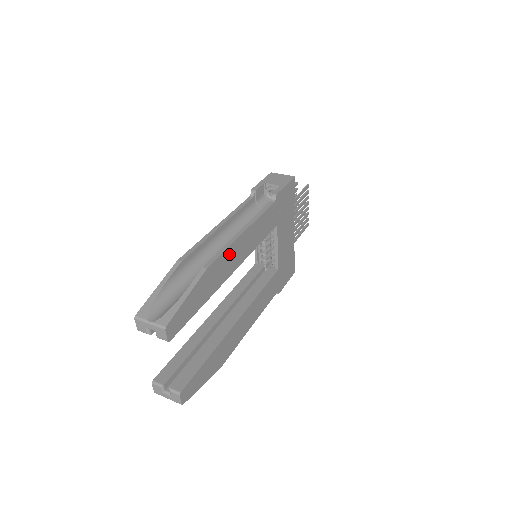
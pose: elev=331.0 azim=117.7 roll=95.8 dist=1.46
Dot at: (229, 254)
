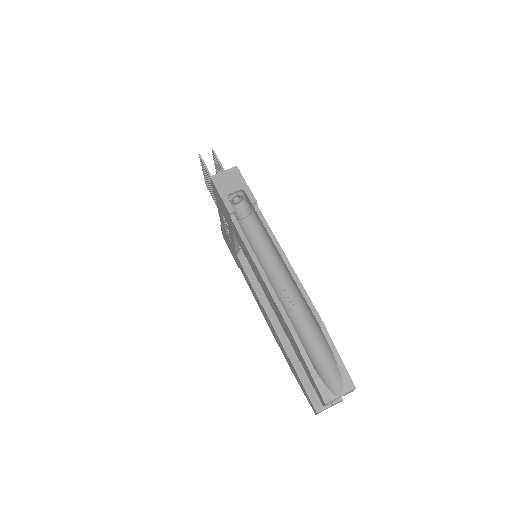
Dot at: occluded
